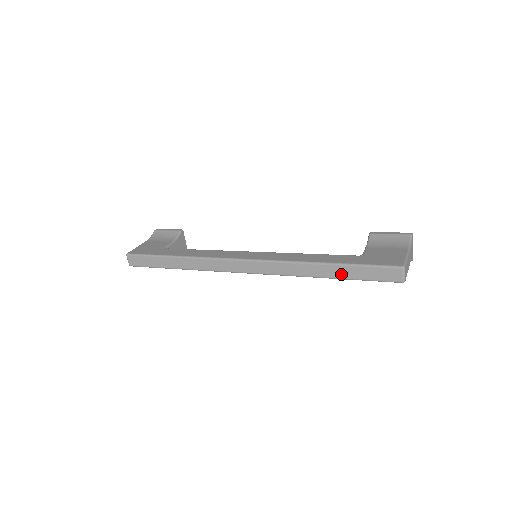
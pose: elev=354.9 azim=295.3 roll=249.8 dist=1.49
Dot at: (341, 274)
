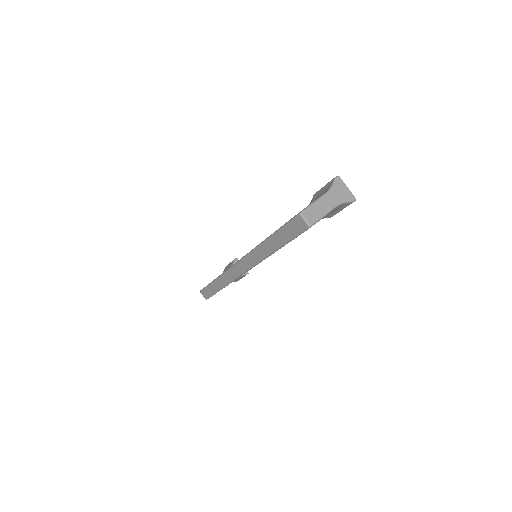
Dot at: (278, 243)
